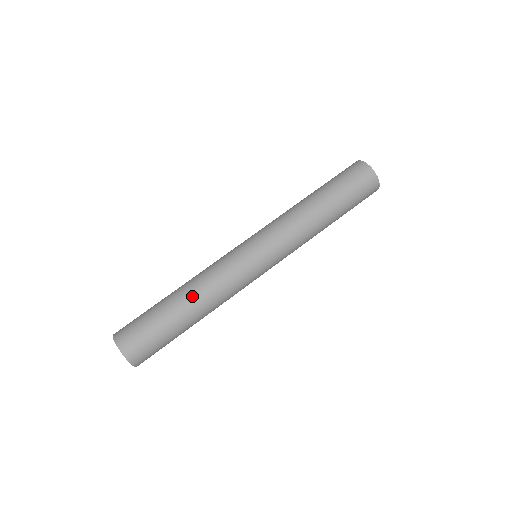
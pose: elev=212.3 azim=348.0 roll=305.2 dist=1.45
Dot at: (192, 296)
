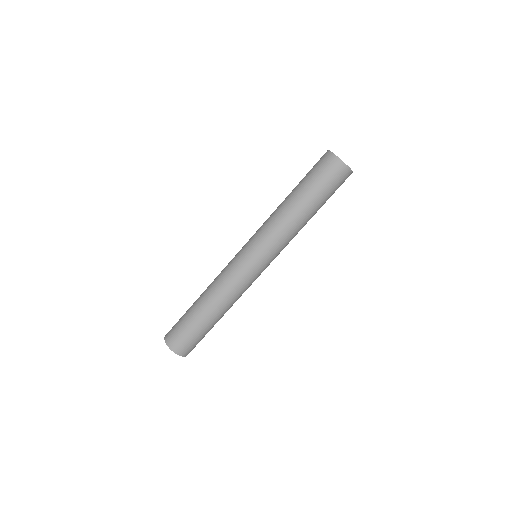
Dot at: (212, 304)
